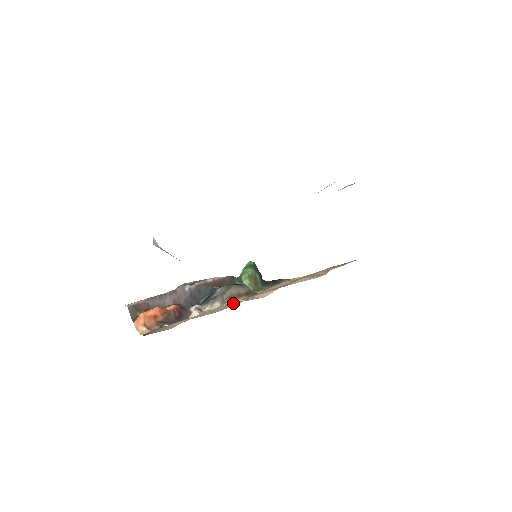
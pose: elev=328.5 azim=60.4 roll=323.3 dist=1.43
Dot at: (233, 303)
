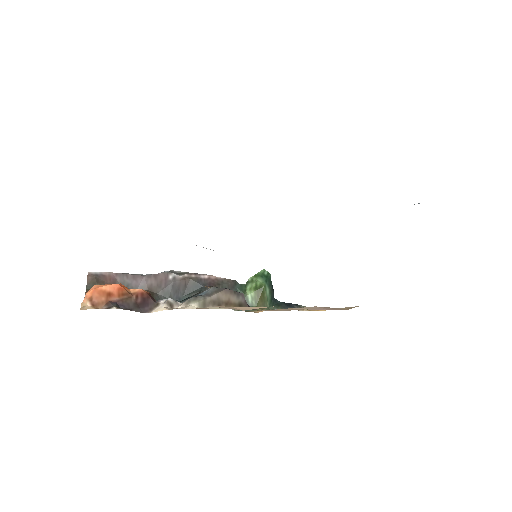
Dot at: occluded
